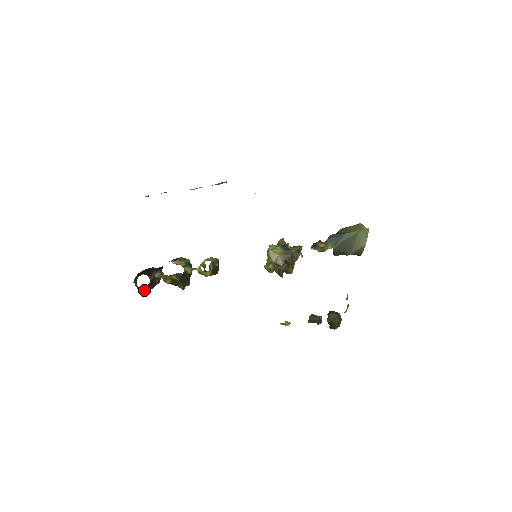
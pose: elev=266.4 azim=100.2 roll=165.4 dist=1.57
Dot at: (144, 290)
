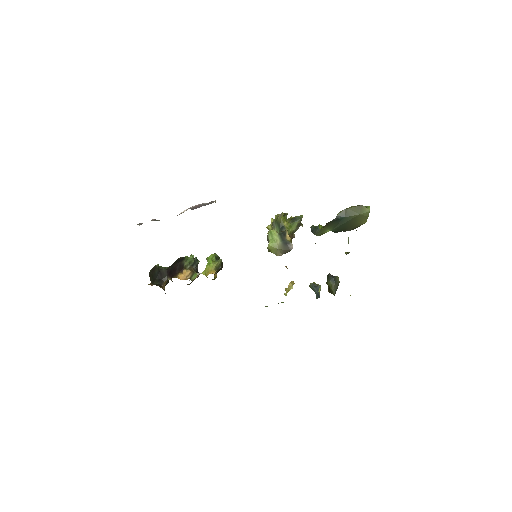
Dot at: occluded
